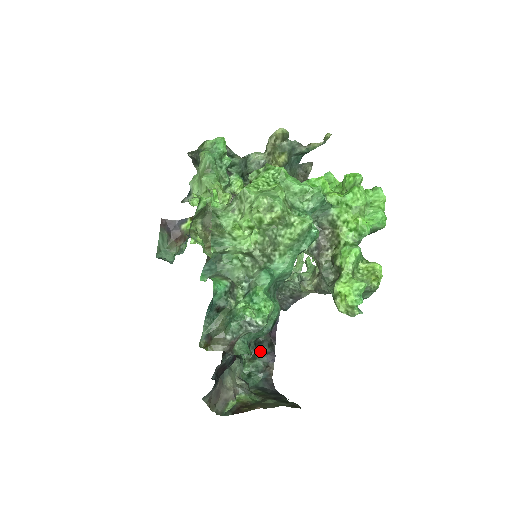
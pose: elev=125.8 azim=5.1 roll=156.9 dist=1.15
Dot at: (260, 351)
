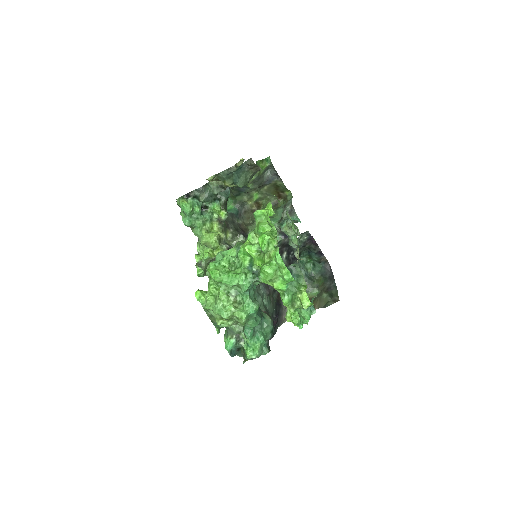
Dot at: (311, 253)
